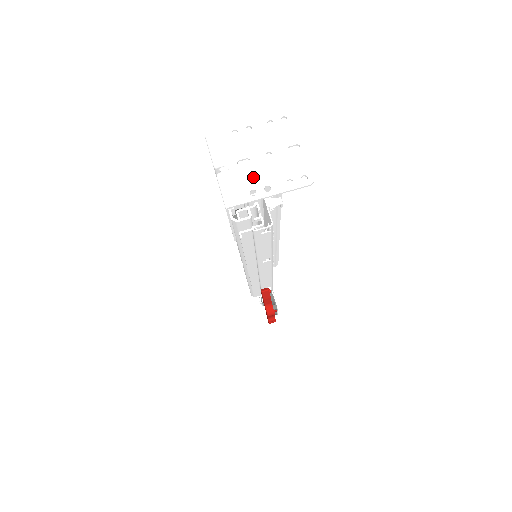
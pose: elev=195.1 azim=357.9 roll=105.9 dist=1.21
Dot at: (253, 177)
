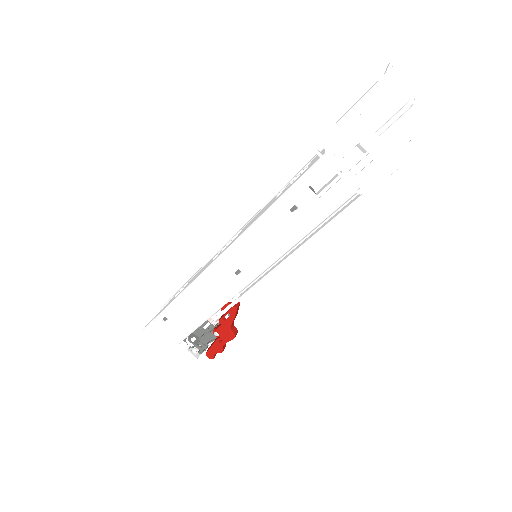
Dot at: (424, 108)
